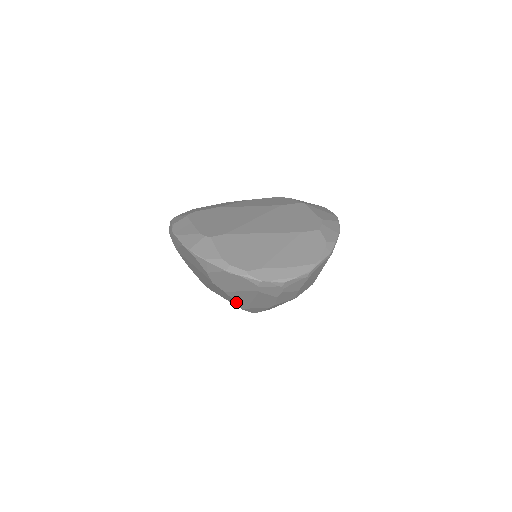
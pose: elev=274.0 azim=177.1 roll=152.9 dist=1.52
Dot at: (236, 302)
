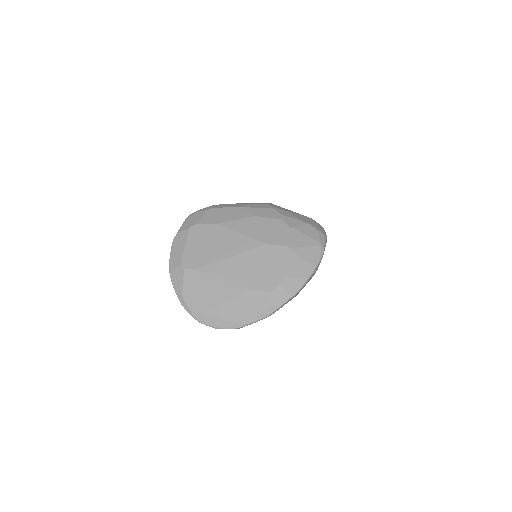
Dot at: occluded
